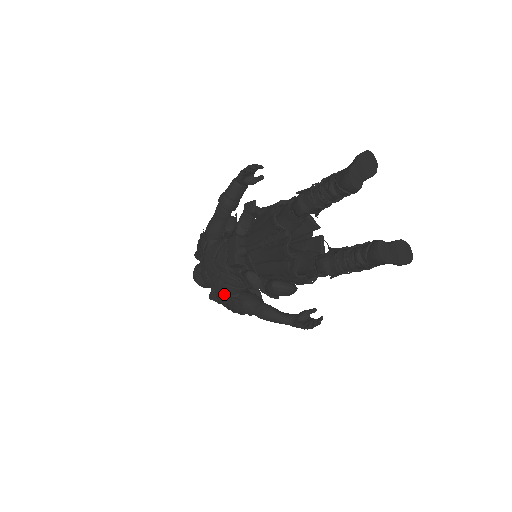
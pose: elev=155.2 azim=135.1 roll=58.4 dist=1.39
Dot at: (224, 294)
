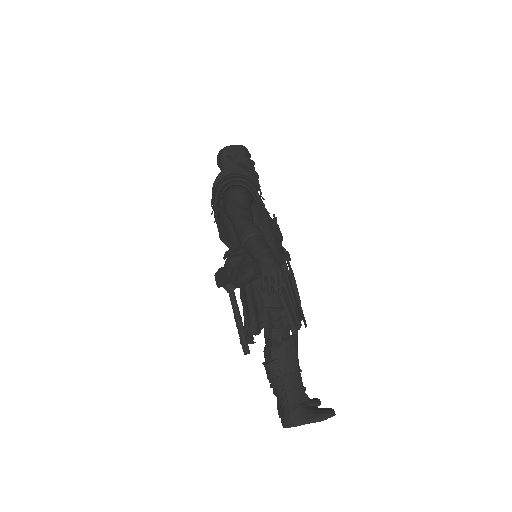
Dot at: occluded
